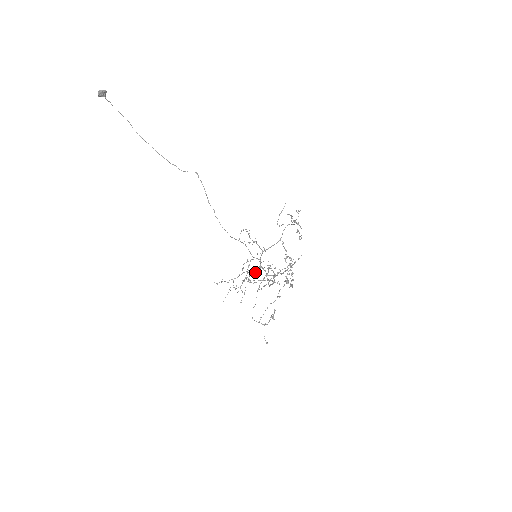
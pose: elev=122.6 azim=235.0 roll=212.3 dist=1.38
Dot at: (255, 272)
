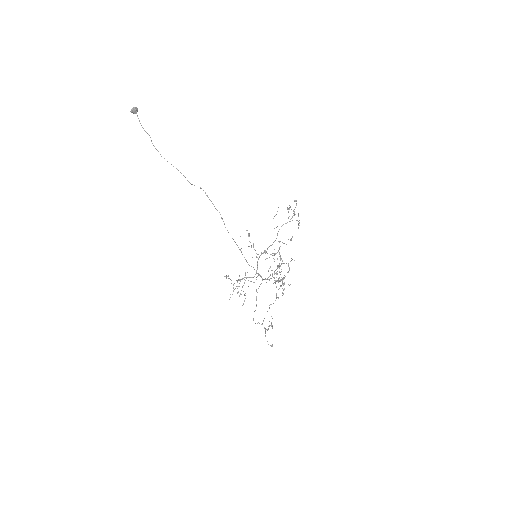
Dot at: occluded
